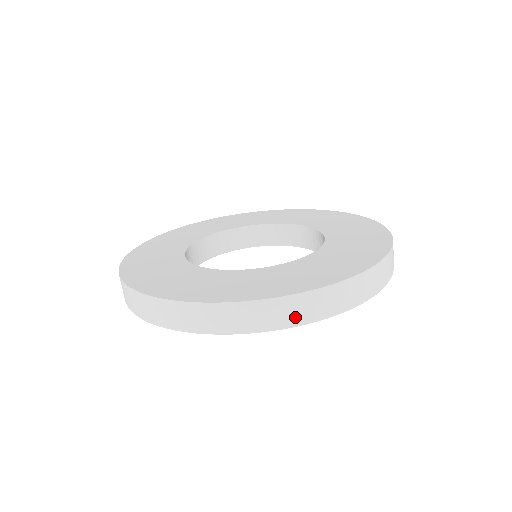
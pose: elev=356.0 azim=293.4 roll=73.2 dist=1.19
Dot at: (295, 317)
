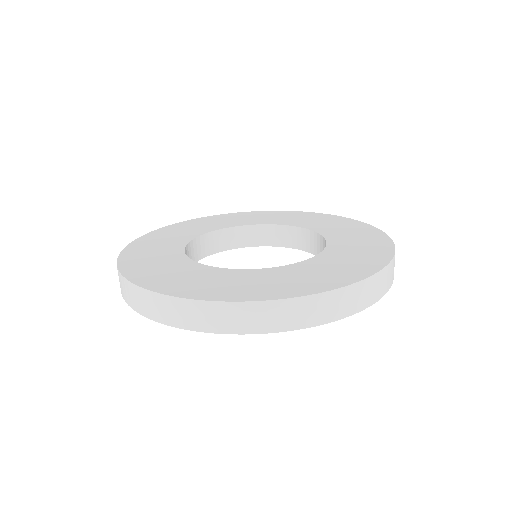
Dot at: (260, 324)
